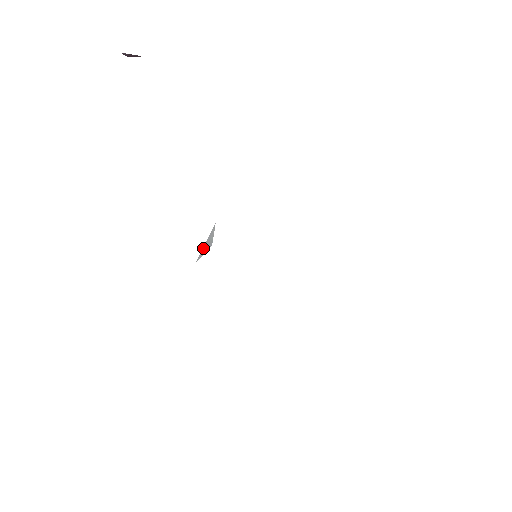
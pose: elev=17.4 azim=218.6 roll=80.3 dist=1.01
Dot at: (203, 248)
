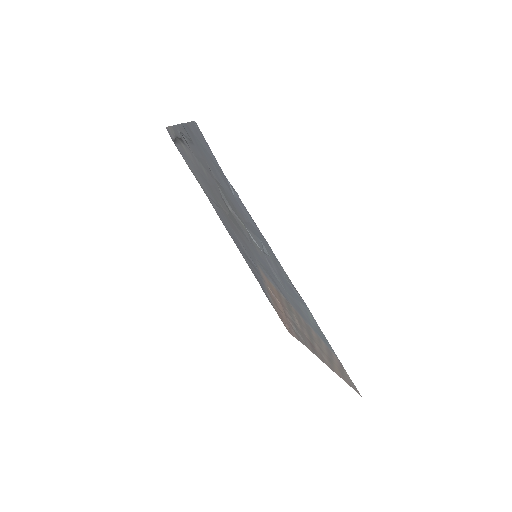
Dot at: (229, 213)
